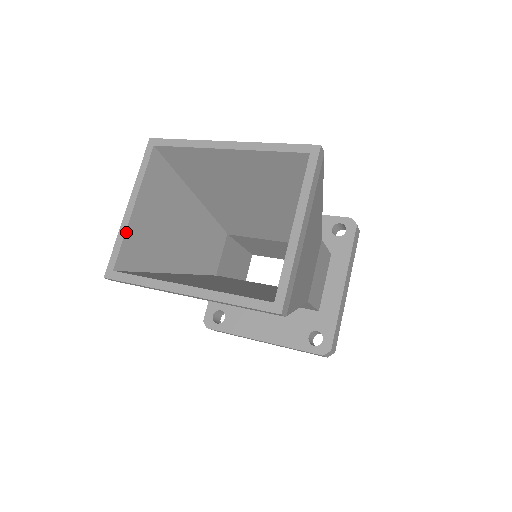
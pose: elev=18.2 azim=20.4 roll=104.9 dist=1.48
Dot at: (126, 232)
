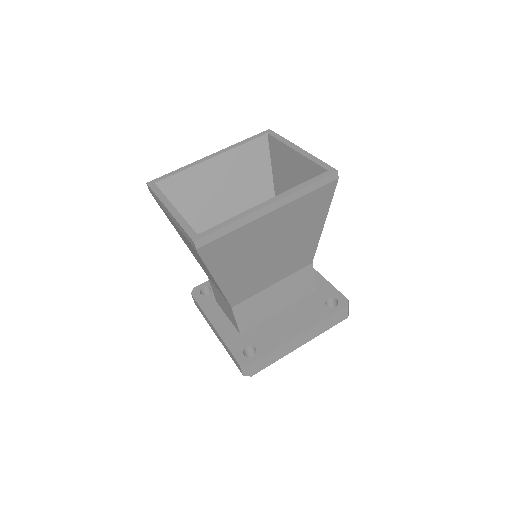
Dot at: (183, 218)
